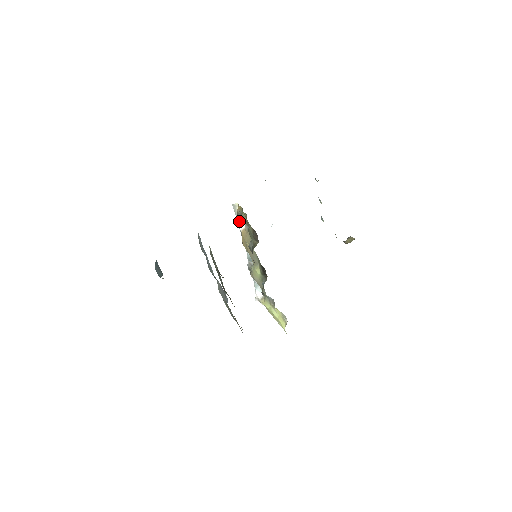
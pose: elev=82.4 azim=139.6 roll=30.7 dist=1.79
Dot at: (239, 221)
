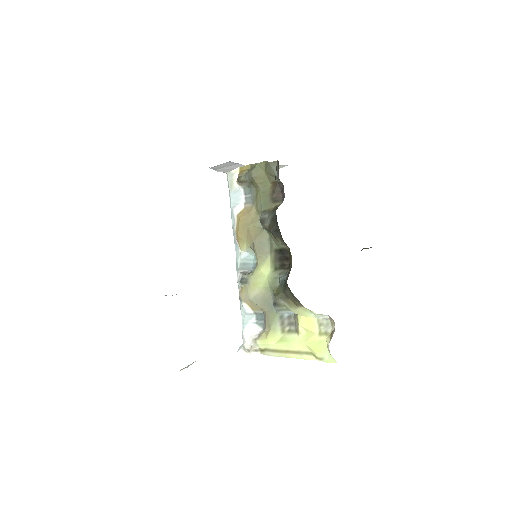
Dot at: (234, 201)
